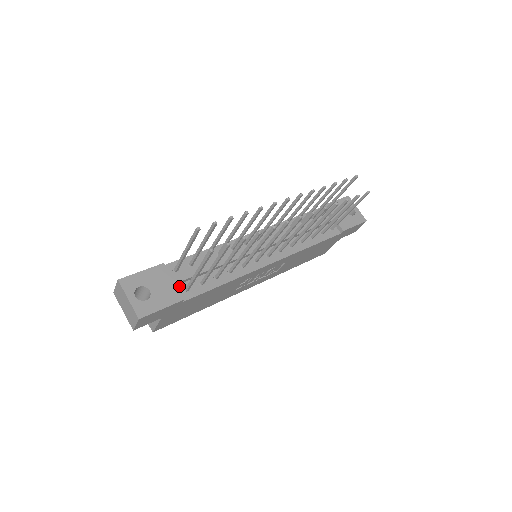
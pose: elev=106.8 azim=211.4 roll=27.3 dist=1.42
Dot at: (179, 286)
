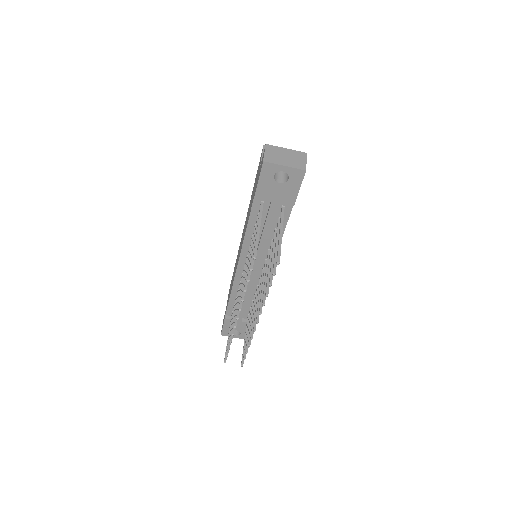
Dot at: (244, 317)
